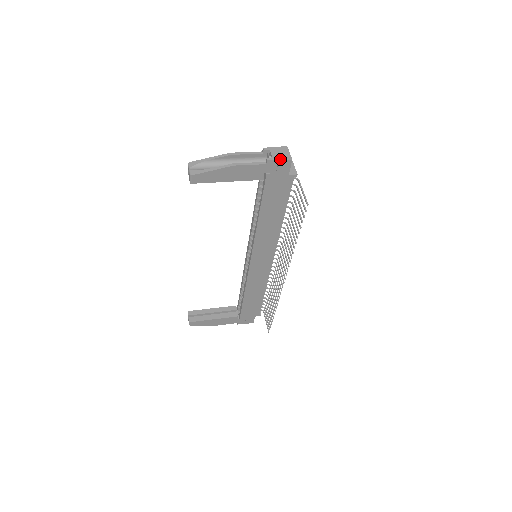
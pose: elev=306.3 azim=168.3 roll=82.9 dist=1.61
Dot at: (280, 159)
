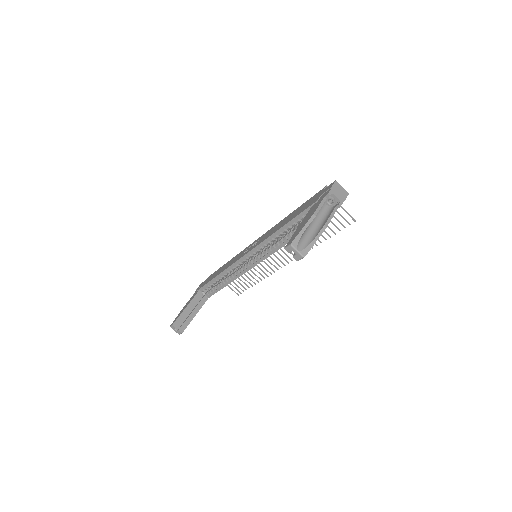
Dot at: (344, 199)
